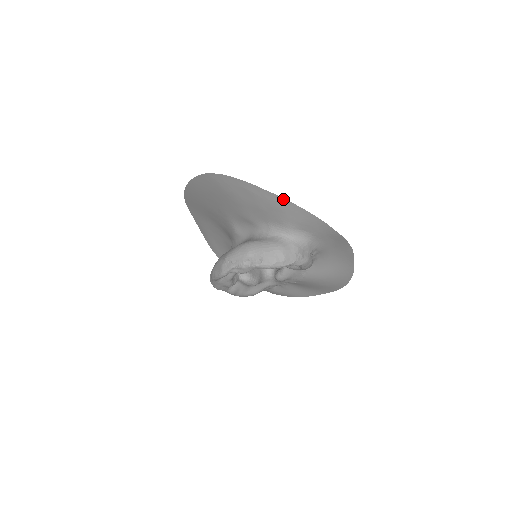
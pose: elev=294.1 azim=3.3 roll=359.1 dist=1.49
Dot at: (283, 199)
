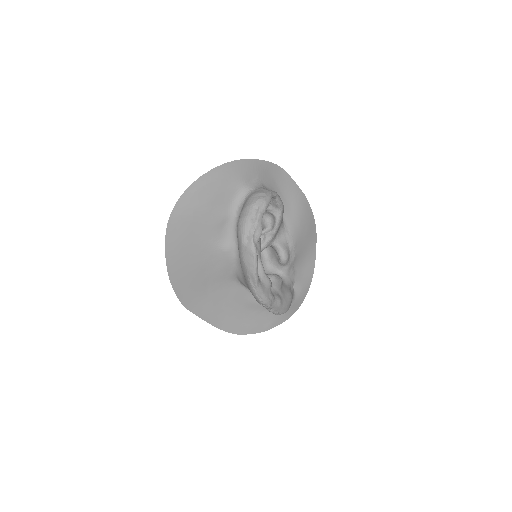
Dot at: (219, 167)
